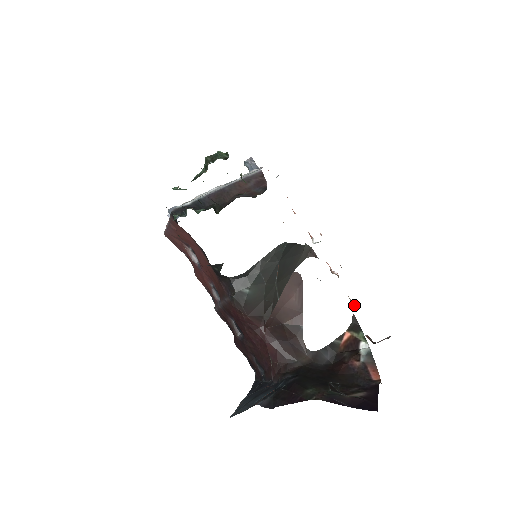
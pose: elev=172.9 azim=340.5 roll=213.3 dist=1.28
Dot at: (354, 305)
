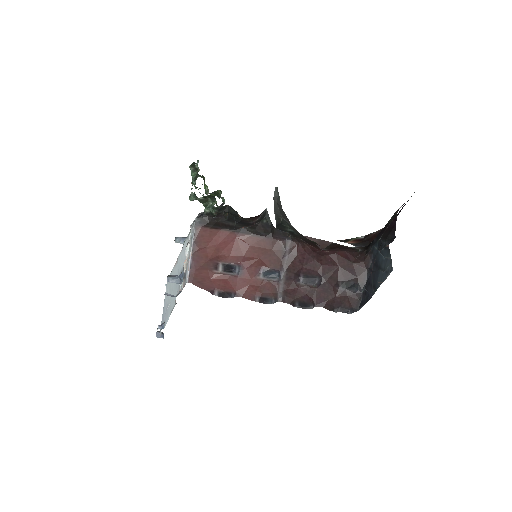
Dot at: occluded
